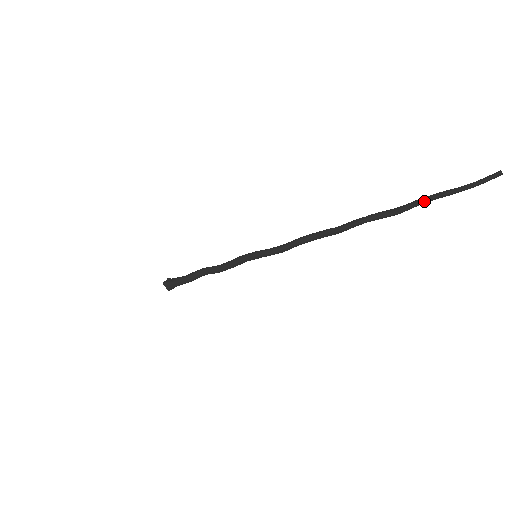
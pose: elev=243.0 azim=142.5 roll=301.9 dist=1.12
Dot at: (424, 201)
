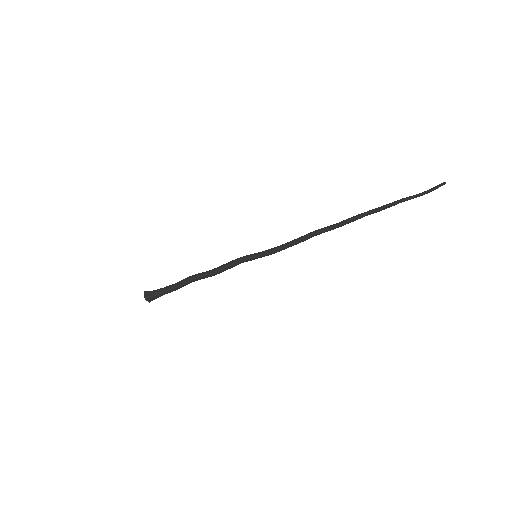
Dot at: occluded
